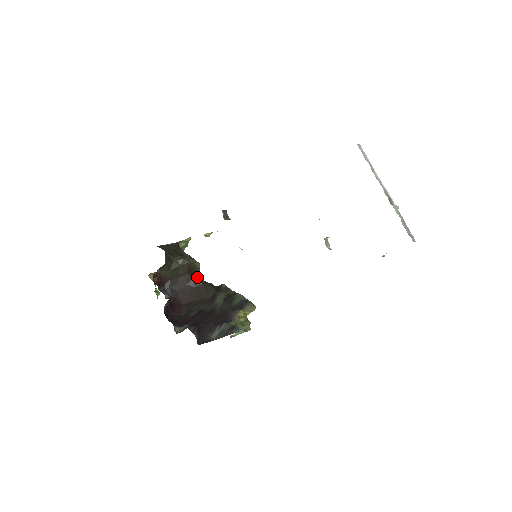
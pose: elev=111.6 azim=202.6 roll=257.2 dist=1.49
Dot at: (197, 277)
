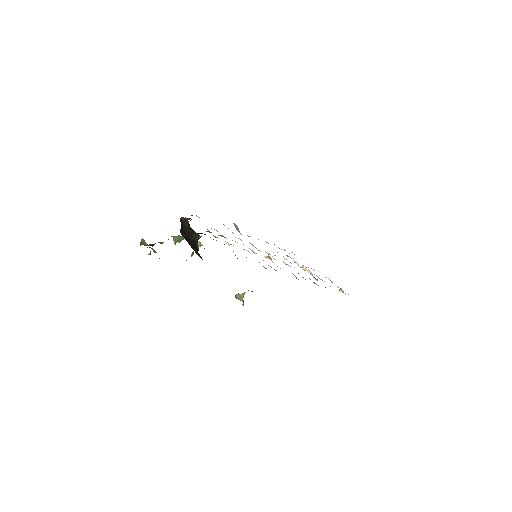
Dot at: occluded
